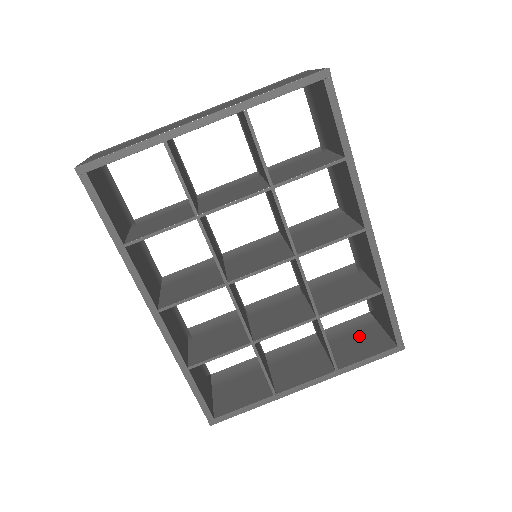
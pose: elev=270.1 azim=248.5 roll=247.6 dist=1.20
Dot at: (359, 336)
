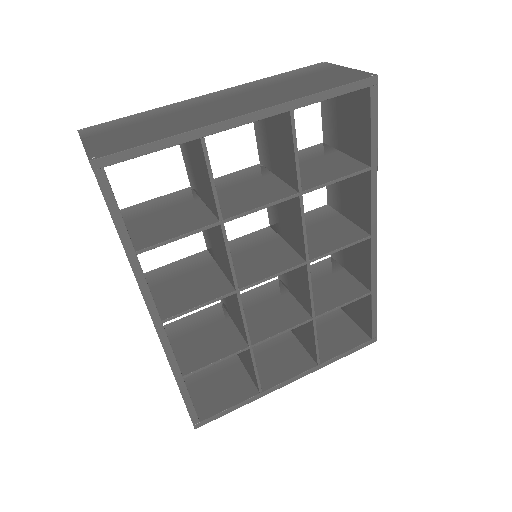
Dot at: (331, 328)
